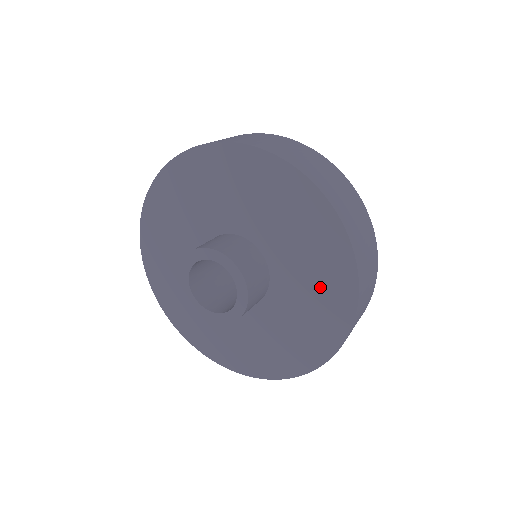
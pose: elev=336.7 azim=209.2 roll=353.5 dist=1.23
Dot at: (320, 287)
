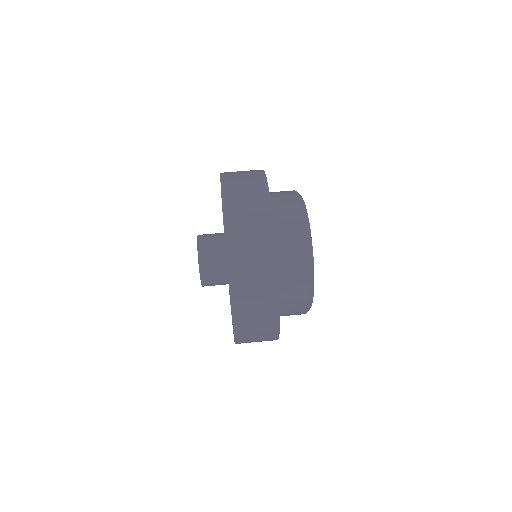
Dot at: occluded
